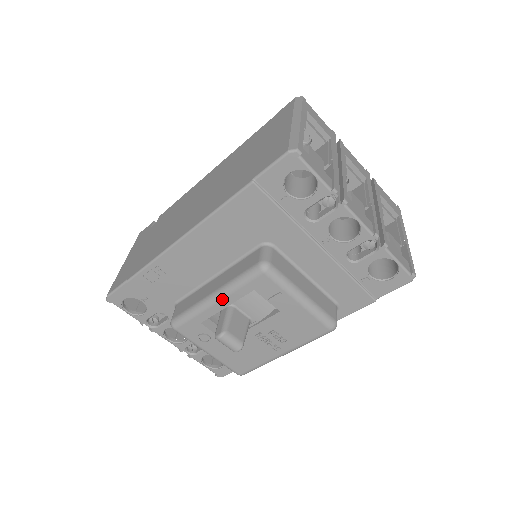
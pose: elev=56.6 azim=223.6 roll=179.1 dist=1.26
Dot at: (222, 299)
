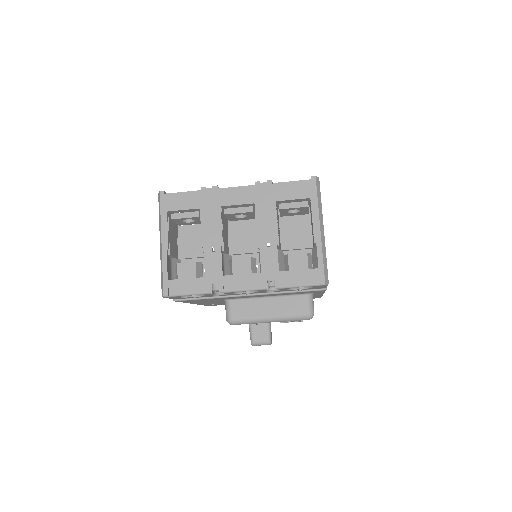
Dot at: occluded
